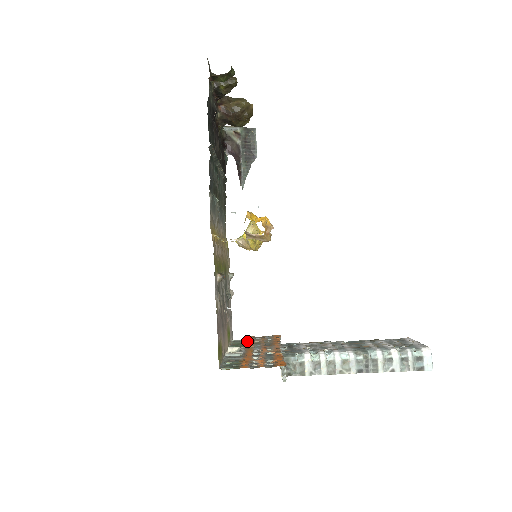
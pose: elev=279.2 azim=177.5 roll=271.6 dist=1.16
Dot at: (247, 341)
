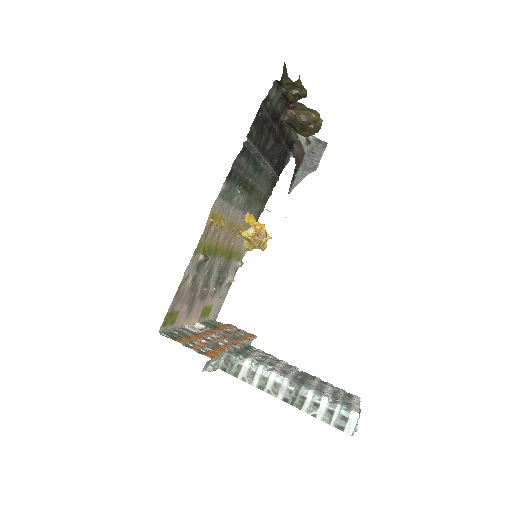
Dot at: (221, 326)
